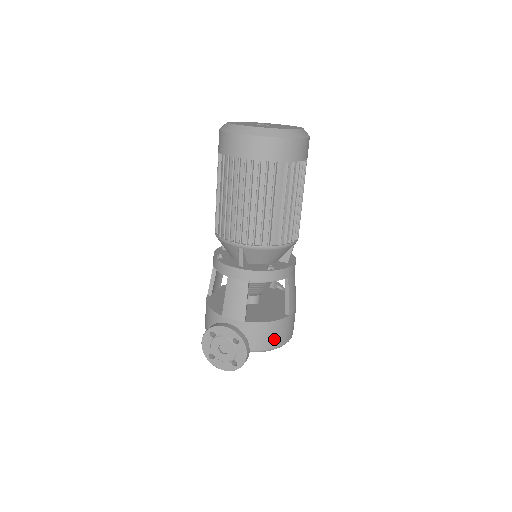
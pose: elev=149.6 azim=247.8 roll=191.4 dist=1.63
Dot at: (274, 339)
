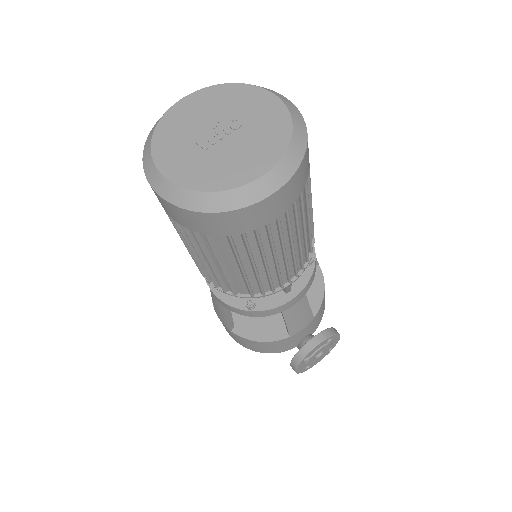
Dot at: occluded
